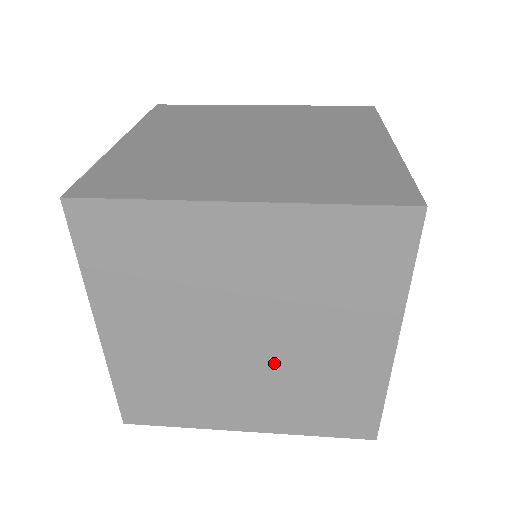
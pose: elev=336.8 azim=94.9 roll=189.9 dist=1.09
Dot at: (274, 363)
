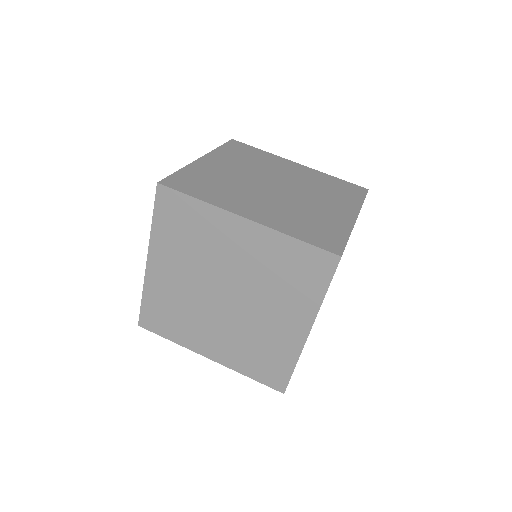
Dot at: occluded
